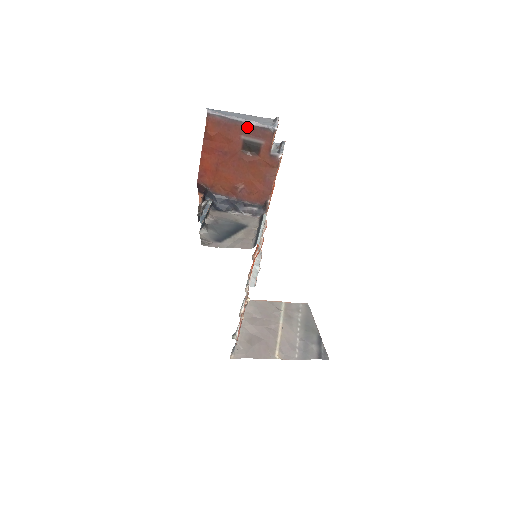
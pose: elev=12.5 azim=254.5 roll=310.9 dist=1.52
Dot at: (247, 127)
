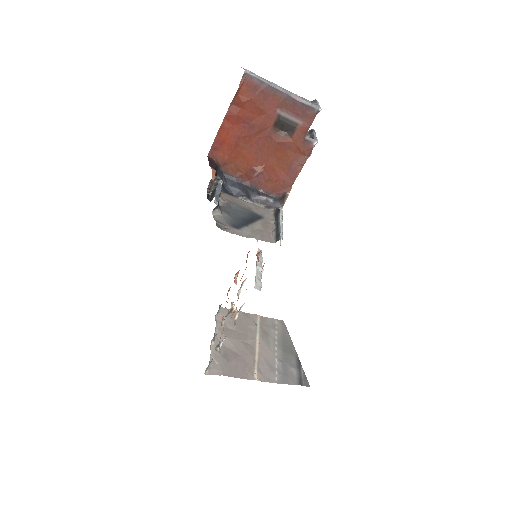
Dot at: (287, 100)
